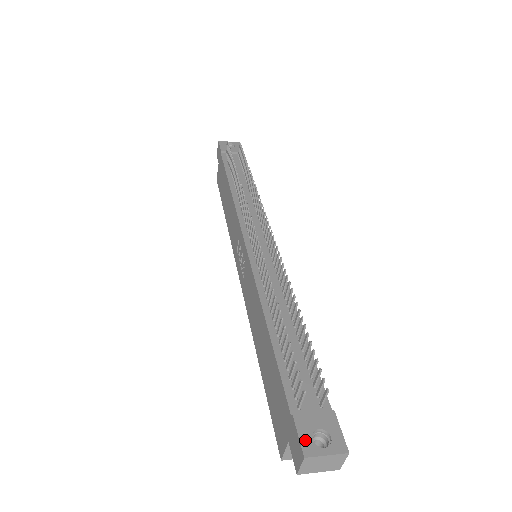
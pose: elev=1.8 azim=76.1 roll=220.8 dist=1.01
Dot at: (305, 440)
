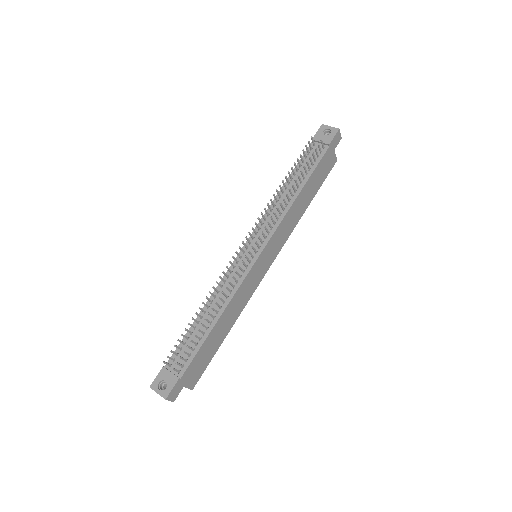
Dot at: (156, 381)
